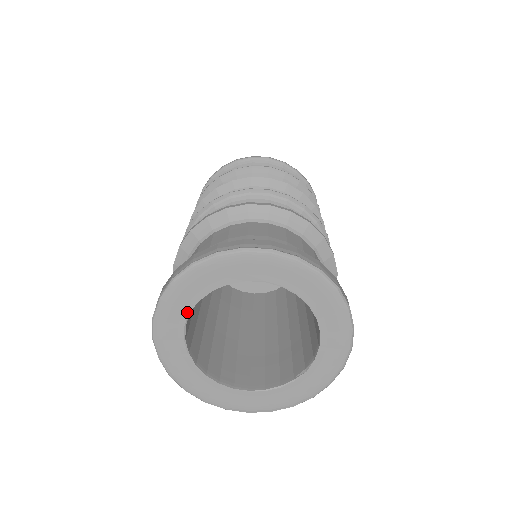
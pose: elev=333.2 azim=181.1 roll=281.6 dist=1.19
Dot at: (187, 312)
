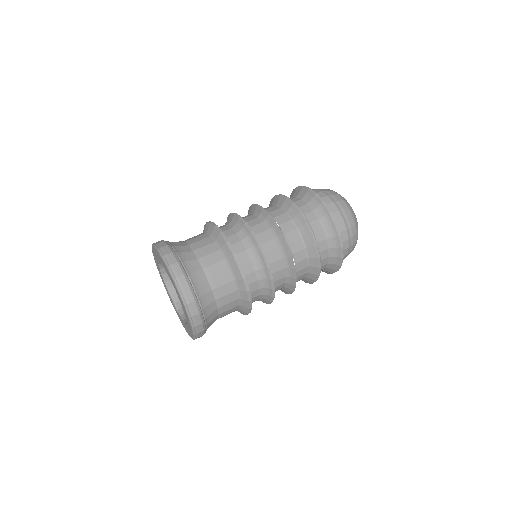
Dot at: (165, 268)
